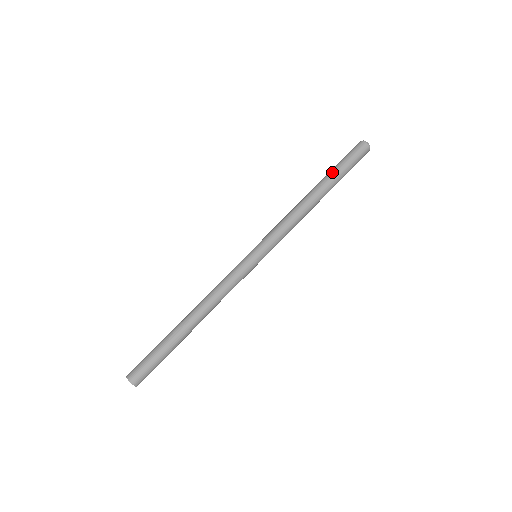
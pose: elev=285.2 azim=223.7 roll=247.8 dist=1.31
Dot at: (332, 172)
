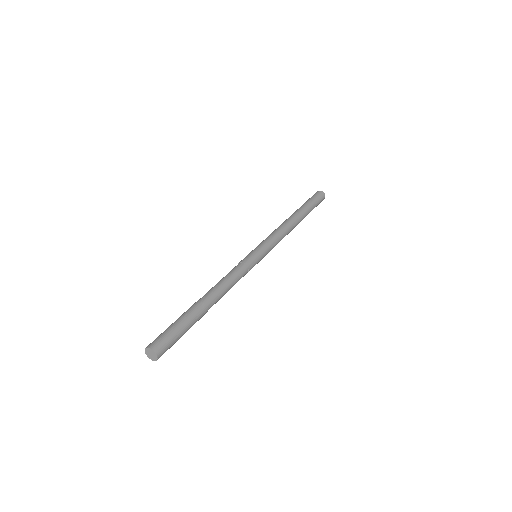
Dot at: (303, 205)
